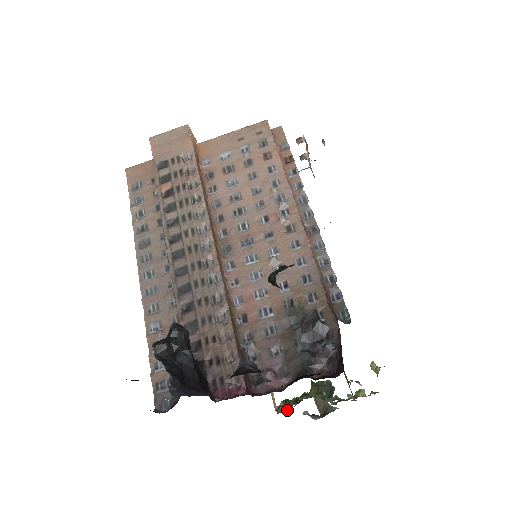
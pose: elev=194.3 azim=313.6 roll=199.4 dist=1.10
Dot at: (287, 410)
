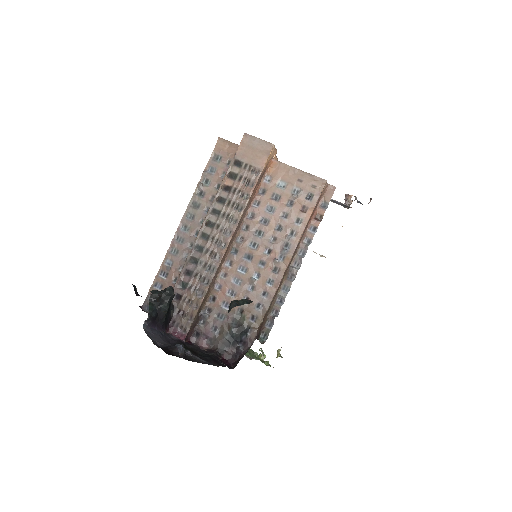
Dot at: occluded
